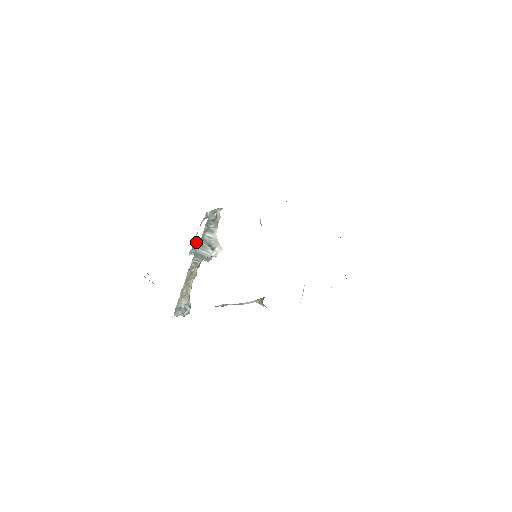
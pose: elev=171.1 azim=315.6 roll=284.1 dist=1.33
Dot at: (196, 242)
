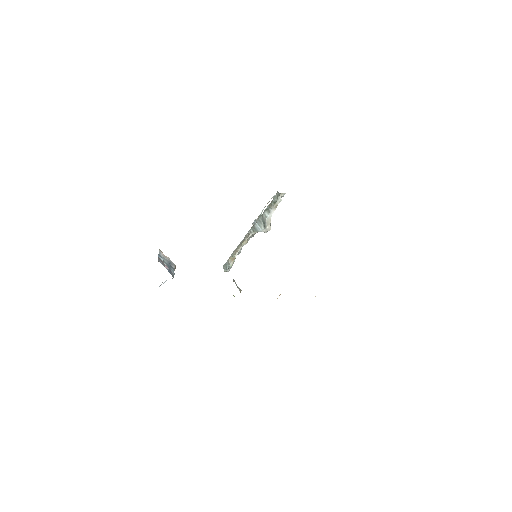
Dot at: (260, 215)
